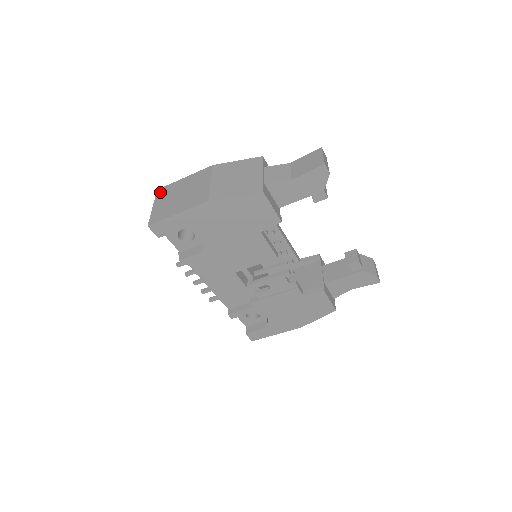
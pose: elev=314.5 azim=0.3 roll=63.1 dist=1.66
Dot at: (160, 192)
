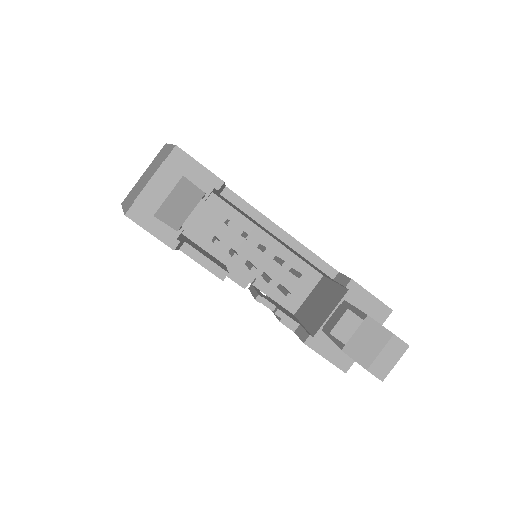
Dot at: occluded
